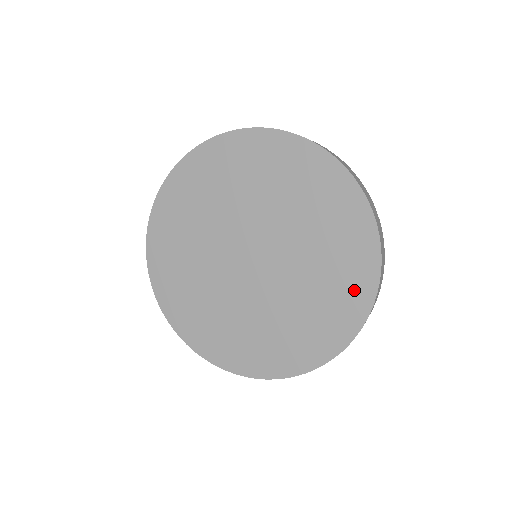
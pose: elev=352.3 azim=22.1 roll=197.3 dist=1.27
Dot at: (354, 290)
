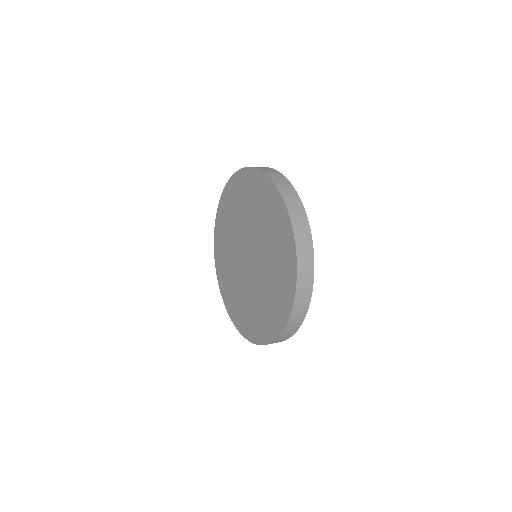
Dot at: (265, 329)
